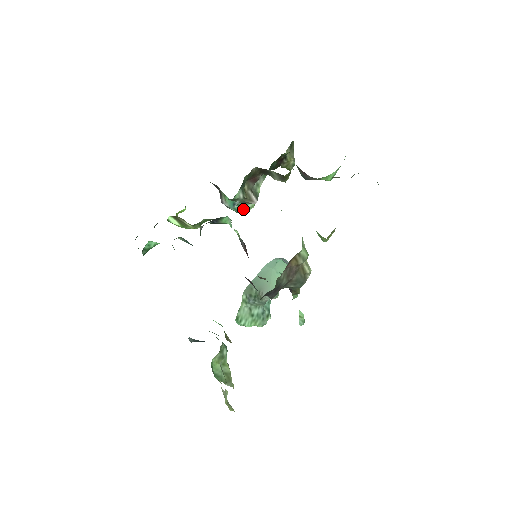
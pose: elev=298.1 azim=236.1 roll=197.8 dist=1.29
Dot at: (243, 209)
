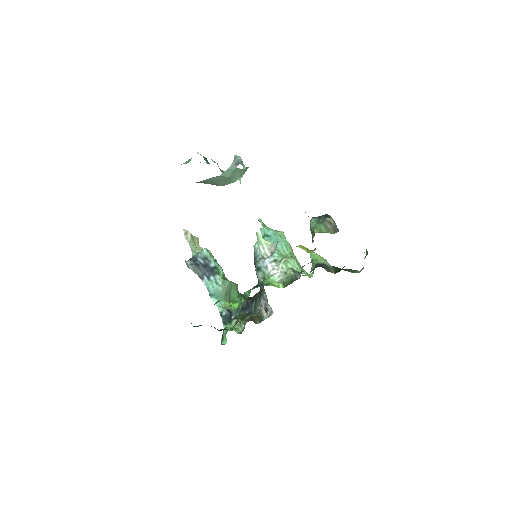
Dot at: occluded
